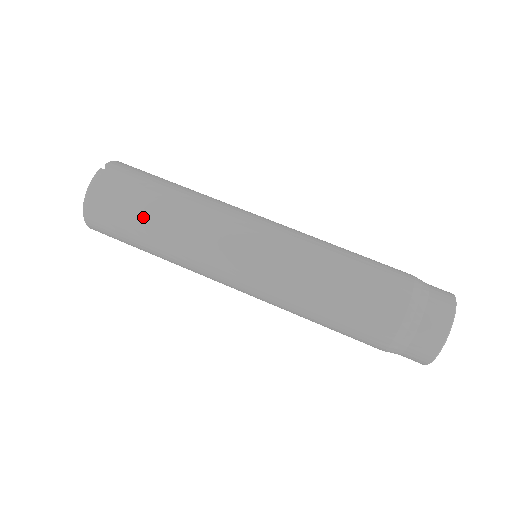
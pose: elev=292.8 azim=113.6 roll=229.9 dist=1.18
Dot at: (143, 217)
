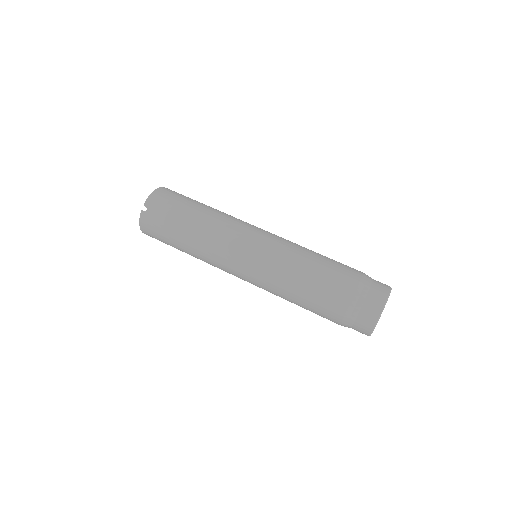
Dot at: (176, 245)
